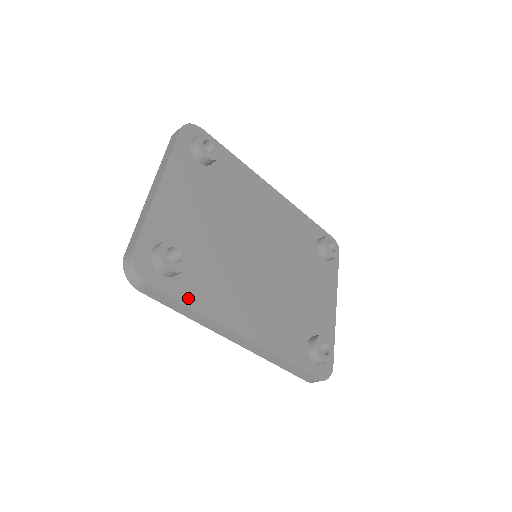
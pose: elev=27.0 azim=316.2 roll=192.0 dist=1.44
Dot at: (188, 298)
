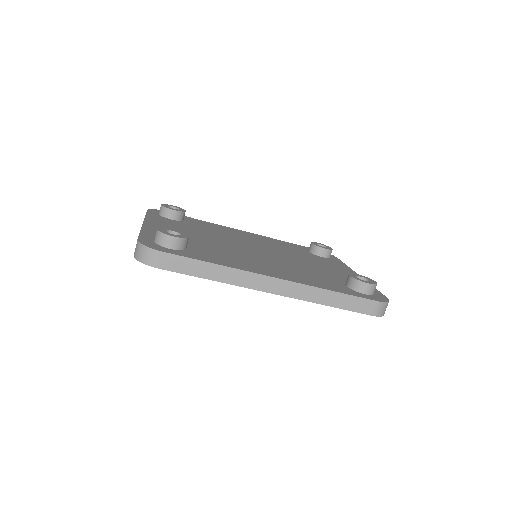
Dot at: (203, 259)
